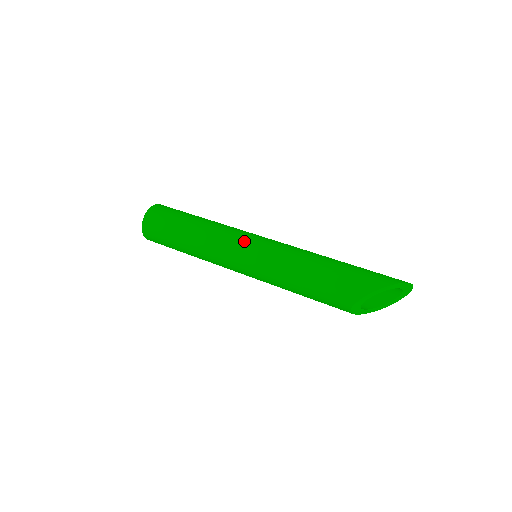
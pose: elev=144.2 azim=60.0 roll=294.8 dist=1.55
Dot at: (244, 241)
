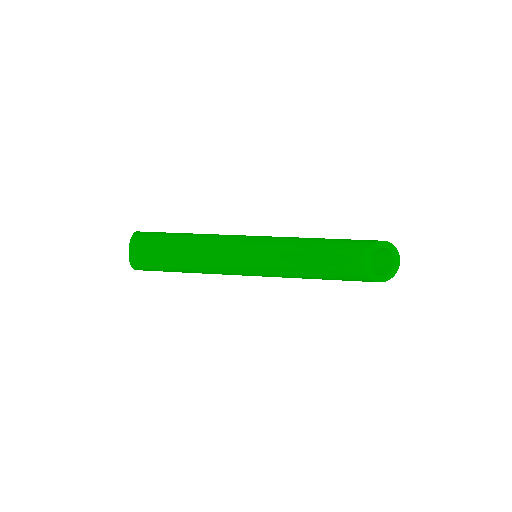
Dot at: occluded
